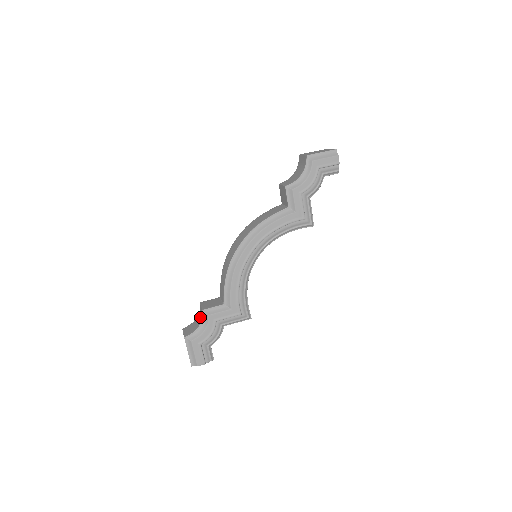
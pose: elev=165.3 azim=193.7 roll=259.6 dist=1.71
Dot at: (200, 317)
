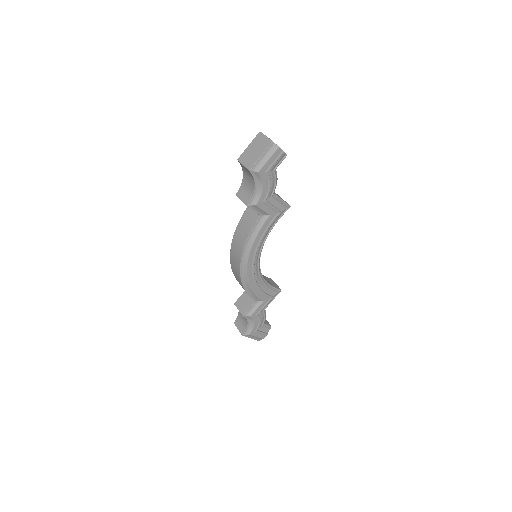
Dot at: occluded
